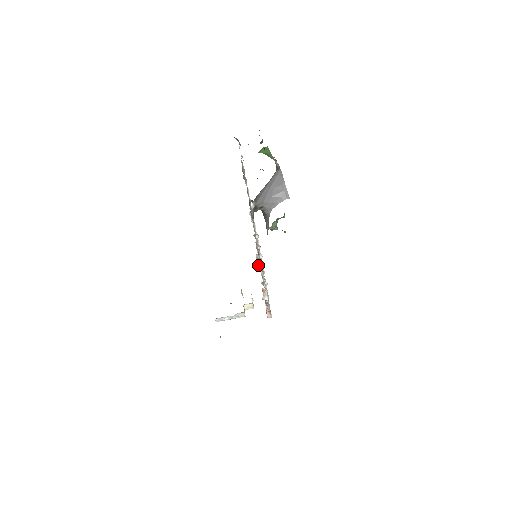
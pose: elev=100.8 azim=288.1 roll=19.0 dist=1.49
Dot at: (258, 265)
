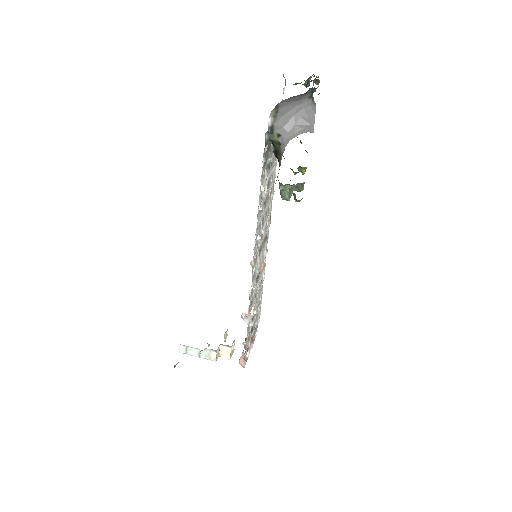
Dot at: occluded
